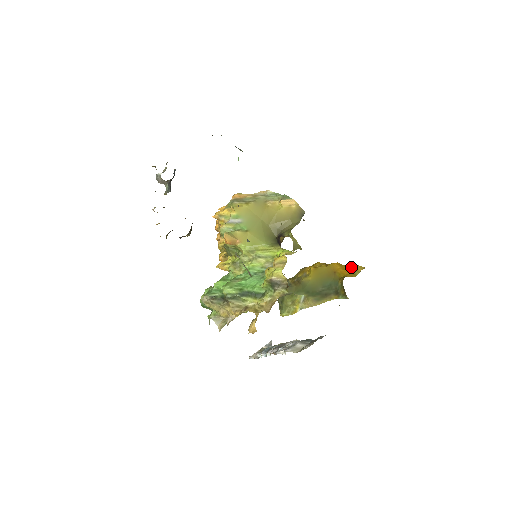
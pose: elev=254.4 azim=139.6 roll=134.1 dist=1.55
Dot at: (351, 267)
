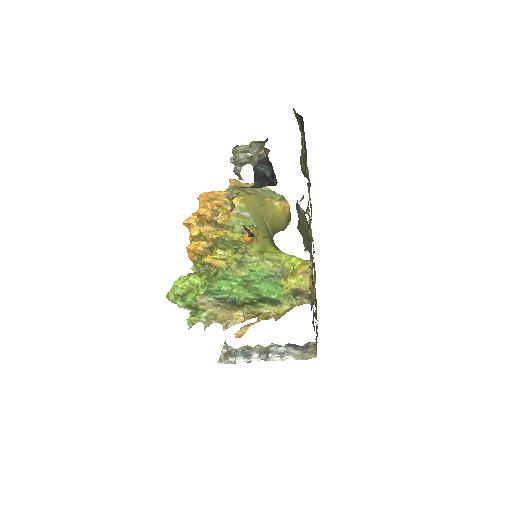
Dot at: occluded
